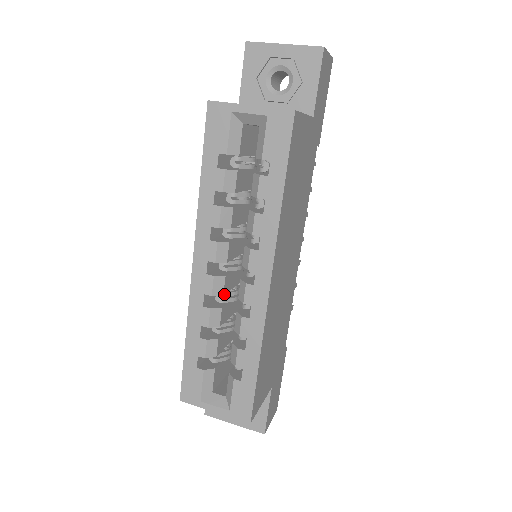
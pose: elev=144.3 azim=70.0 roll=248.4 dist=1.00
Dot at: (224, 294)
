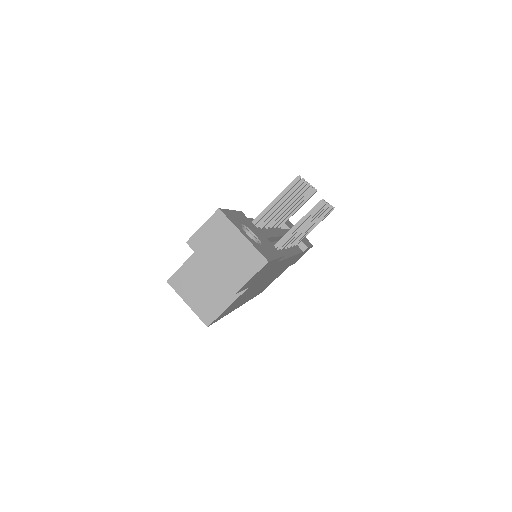
Dot at: occluded
